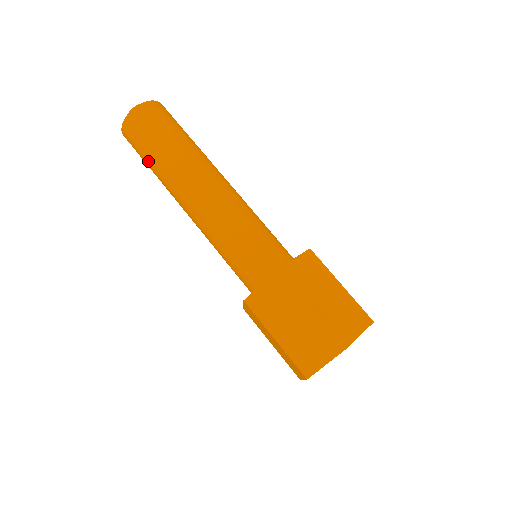
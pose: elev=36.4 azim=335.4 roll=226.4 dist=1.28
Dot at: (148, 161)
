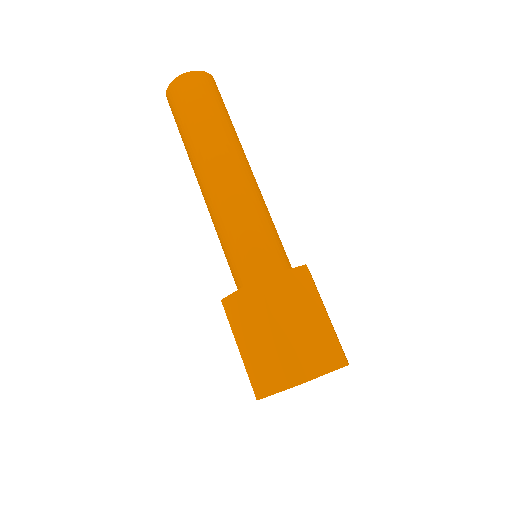
Dot at: (180, 133)
